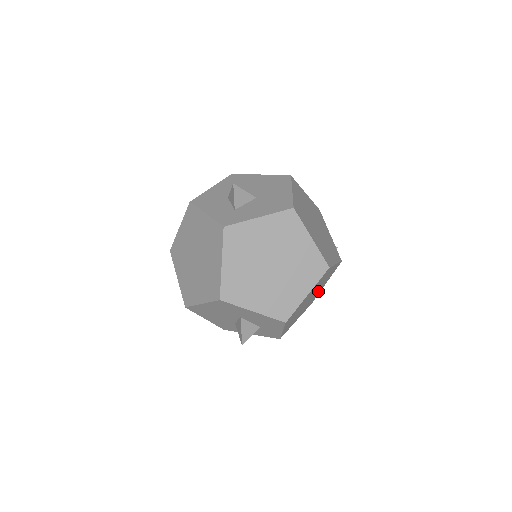
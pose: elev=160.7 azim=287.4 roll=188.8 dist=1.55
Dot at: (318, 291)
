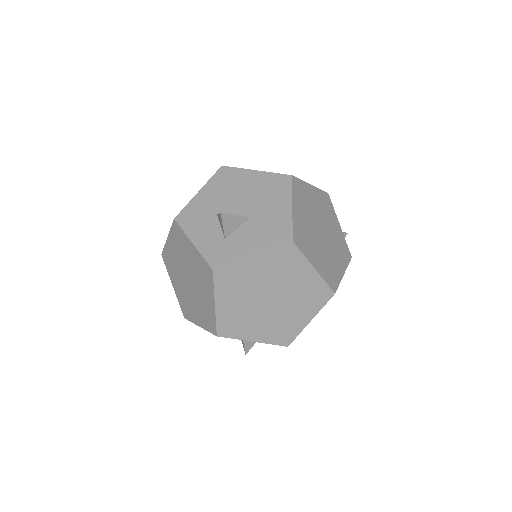
Dot at: occluded
